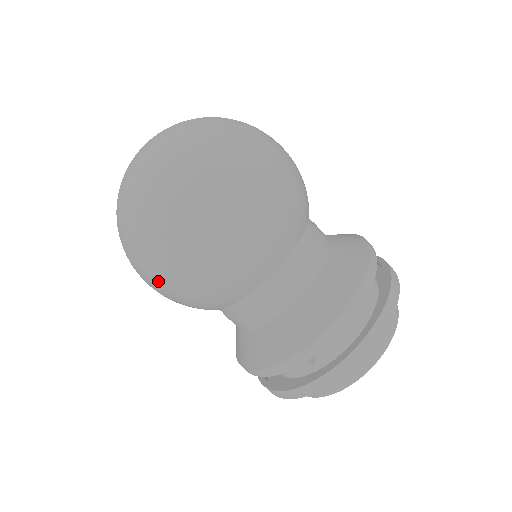
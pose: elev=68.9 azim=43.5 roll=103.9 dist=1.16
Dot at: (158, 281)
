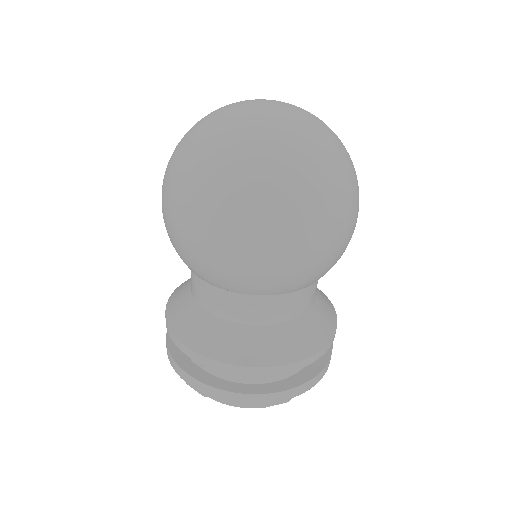
Dot at: (165, 209)
